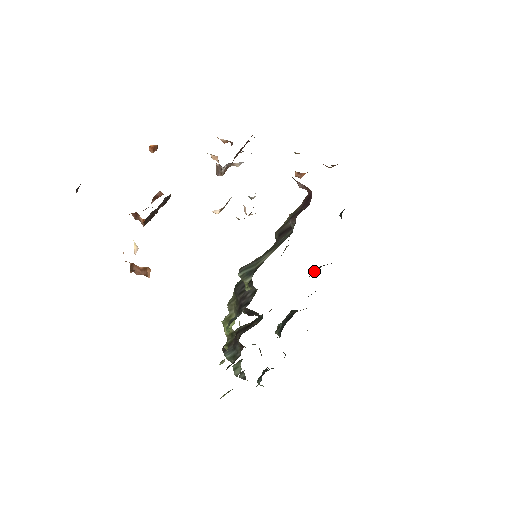
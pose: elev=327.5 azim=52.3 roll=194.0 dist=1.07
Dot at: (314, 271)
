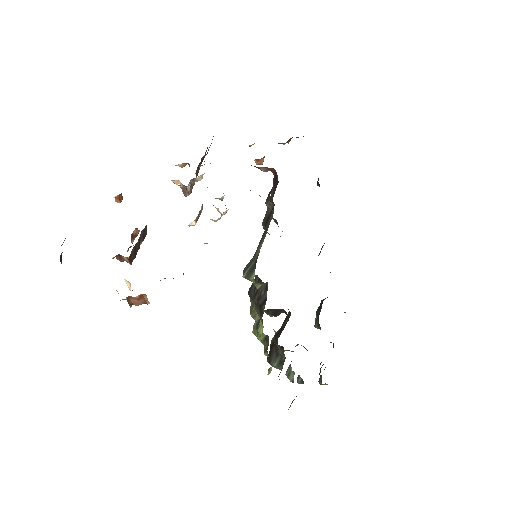
Dot at: occluded
